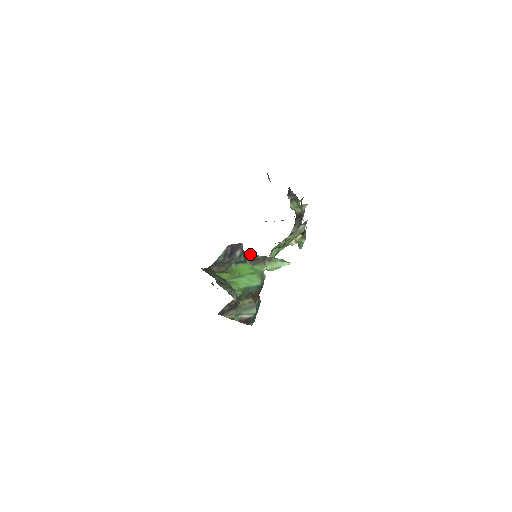
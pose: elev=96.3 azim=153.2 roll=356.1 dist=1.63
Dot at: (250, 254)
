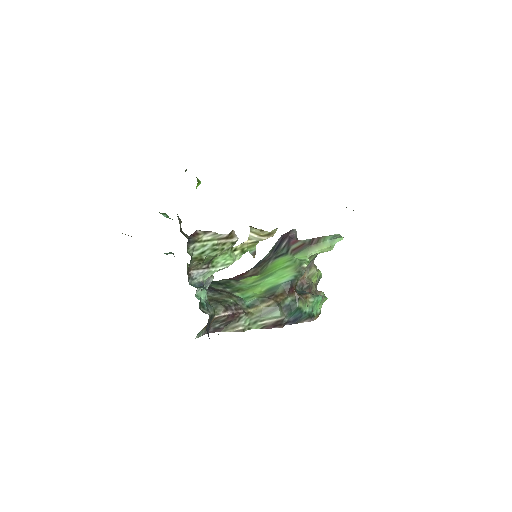
Dot at: (296, 241)
